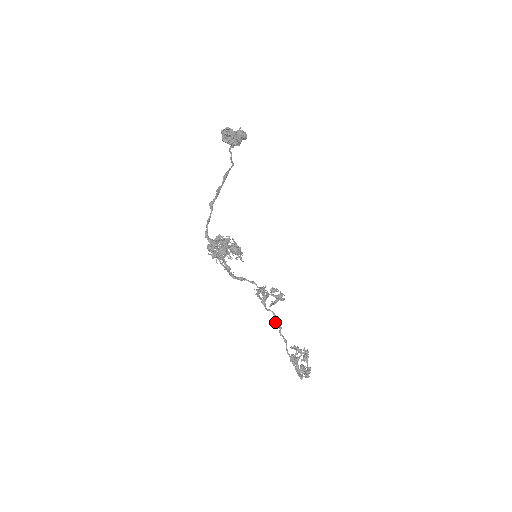
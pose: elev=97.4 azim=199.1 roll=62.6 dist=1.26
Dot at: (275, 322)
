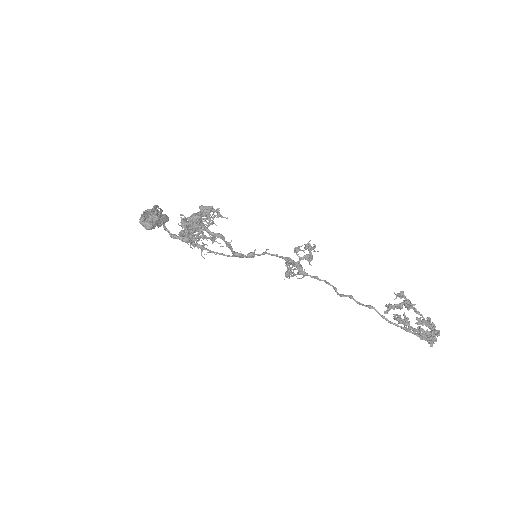
Dot at: (339, 295)
